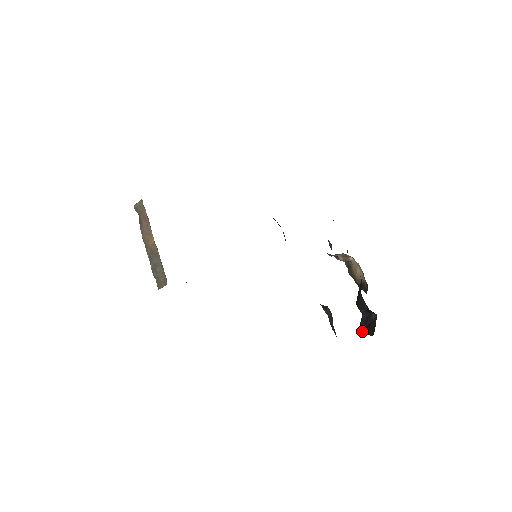
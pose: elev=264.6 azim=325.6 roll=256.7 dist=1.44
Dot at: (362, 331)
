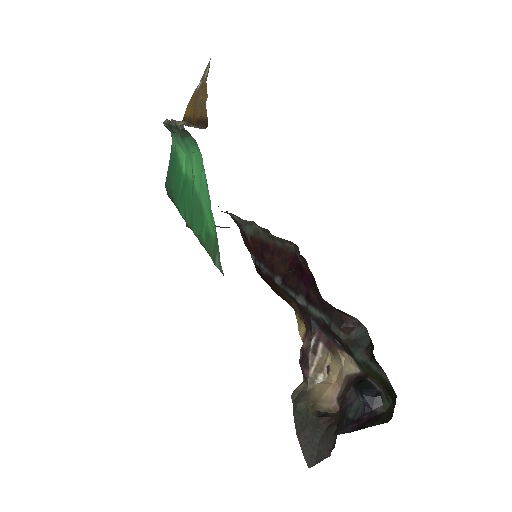
Dot at: (347, 431)
